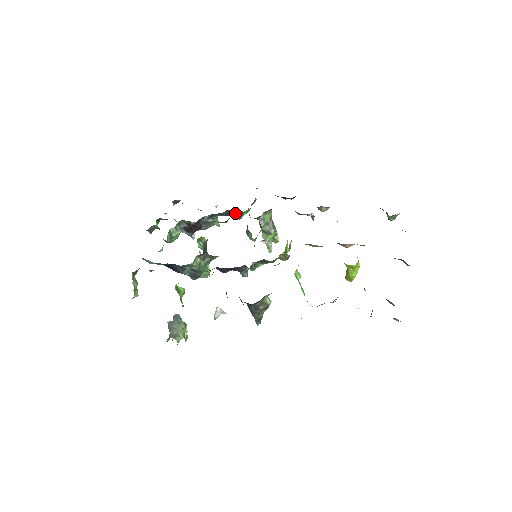
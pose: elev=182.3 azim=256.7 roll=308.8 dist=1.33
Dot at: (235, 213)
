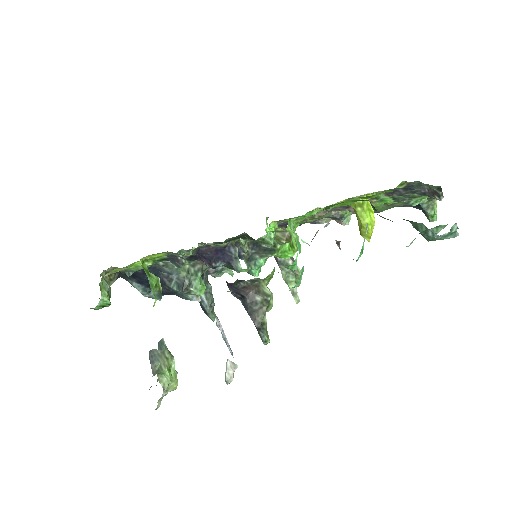
Dot at: occluded
